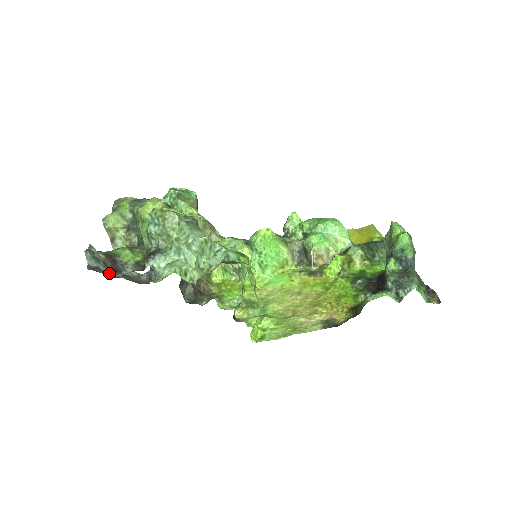
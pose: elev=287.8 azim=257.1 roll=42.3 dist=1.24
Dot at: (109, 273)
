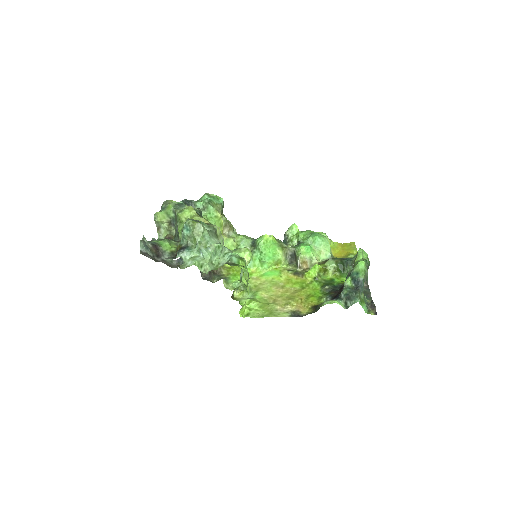
Dot at: (153, 257)
